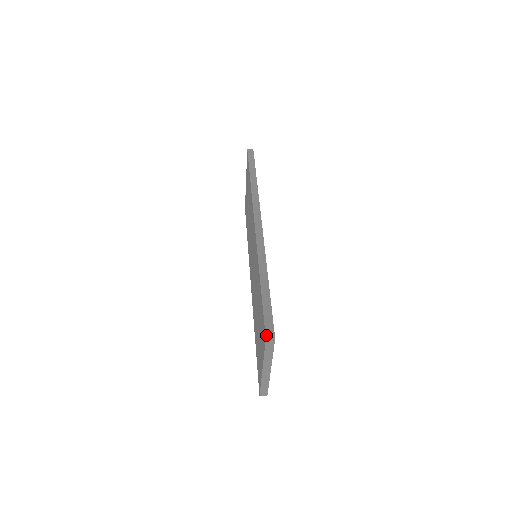
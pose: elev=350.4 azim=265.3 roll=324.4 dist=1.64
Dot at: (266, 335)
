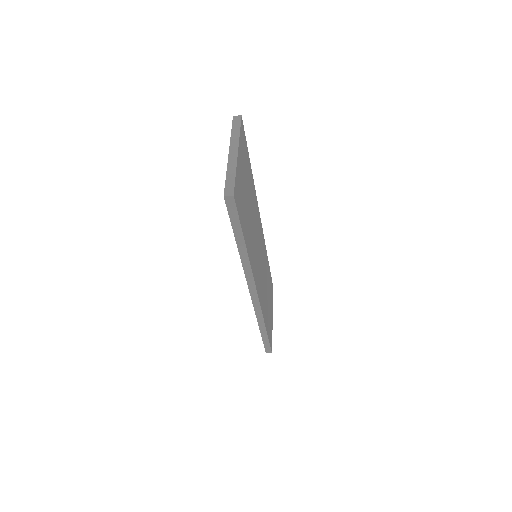
Dot at: occluded
